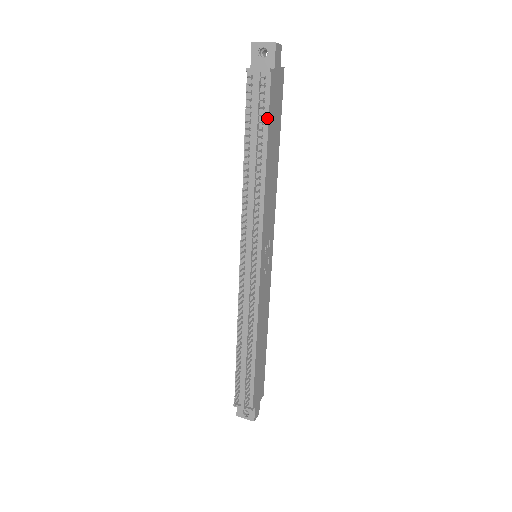
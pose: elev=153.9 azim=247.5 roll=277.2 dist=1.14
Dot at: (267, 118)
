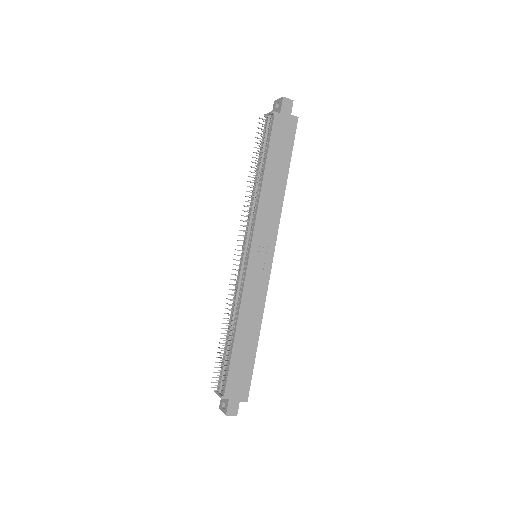
Dot at: (268, 144)
